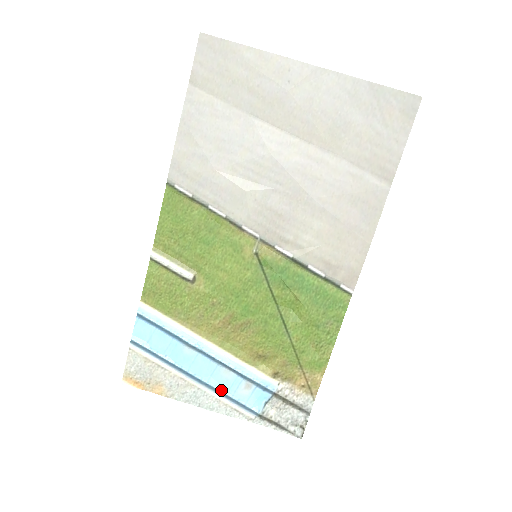
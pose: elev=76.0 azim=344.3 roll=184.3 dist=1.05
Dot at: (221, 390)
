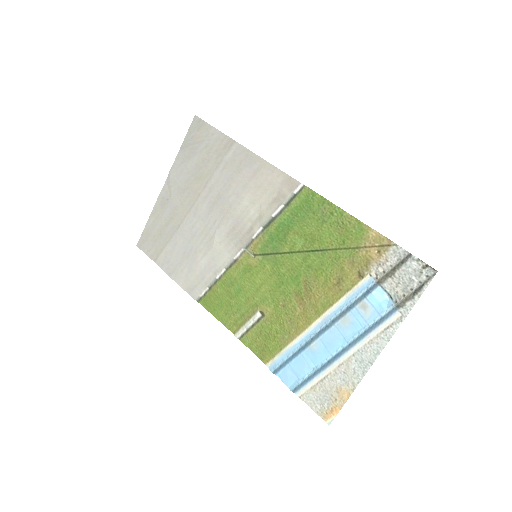
Dot at: (359, 334)
